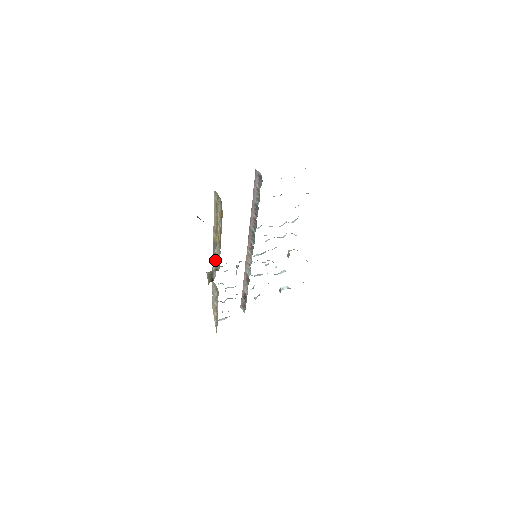
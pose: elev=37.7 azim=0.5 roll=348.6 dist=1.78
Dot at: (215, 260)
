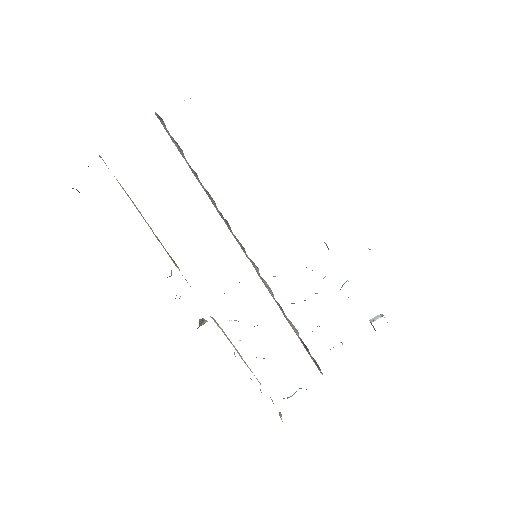
Dot at: occluded
